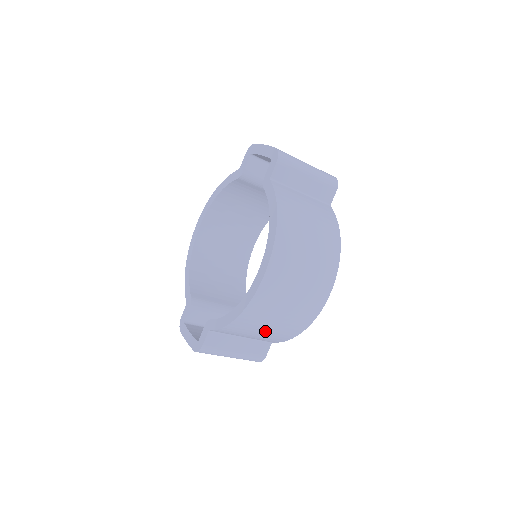
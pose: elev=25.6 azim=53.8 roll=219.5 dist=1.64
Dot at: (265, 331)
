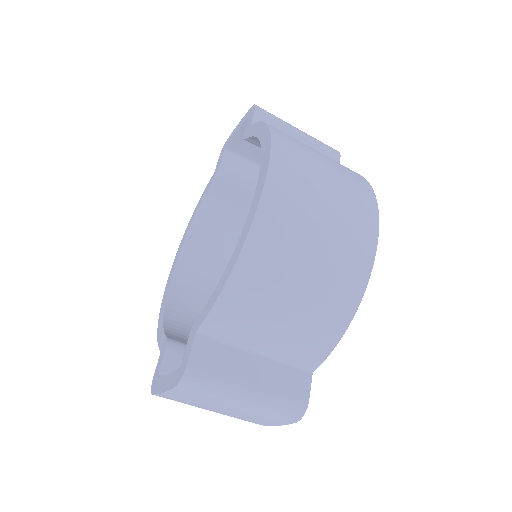
Dot at: (293, 308)
